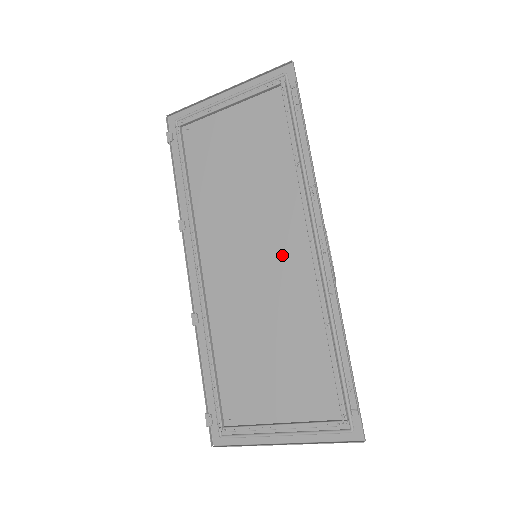
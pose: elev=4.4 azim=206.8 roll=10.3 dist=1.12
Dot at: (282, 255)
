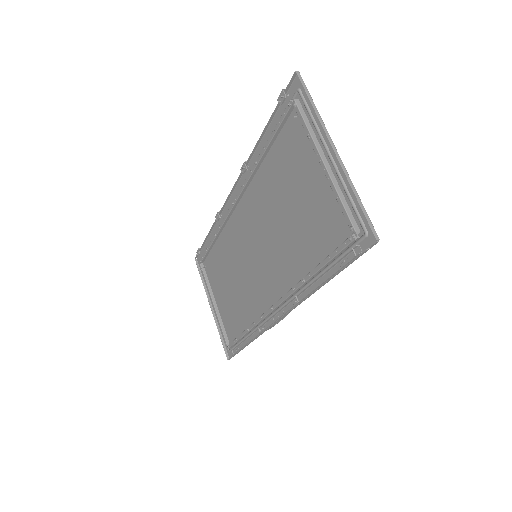
Dot at: (263, 281)
